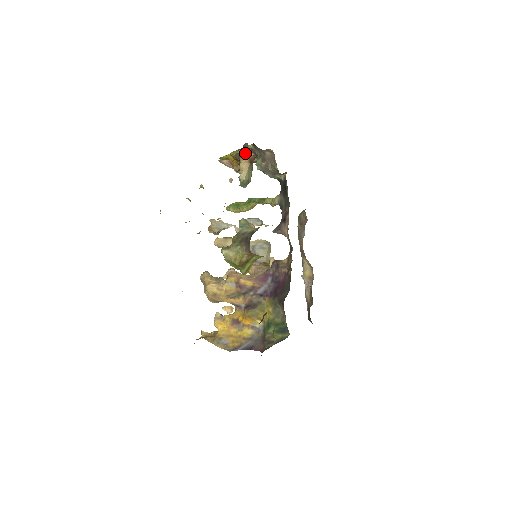
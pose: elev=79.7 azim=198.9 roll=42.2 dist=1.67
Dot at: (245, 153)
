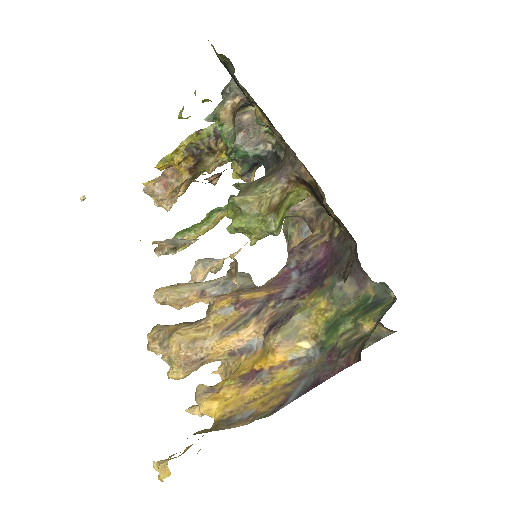
Dot at: (226, 100)
